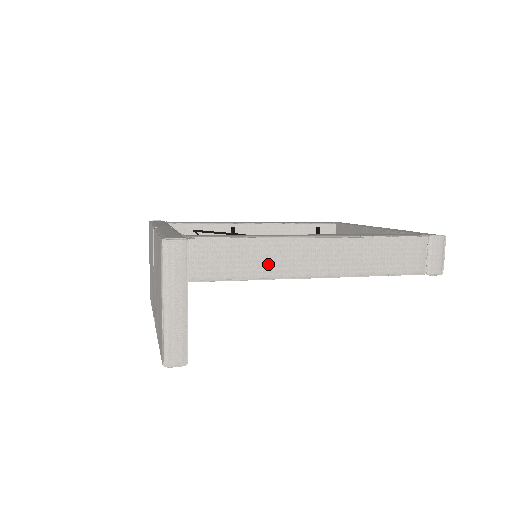
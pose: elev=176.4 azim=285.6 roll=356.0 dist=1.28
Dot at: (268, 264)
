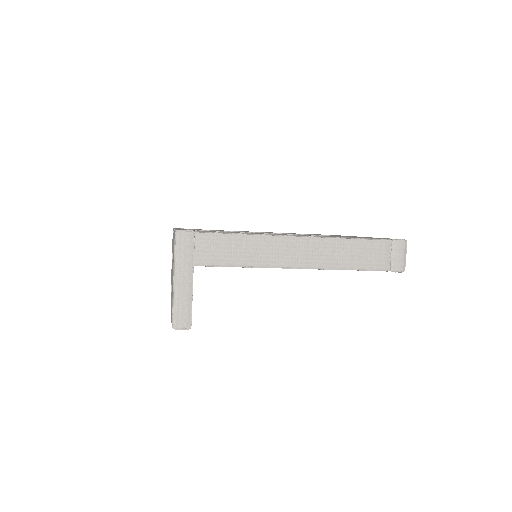
Dot at: (258, 255)
